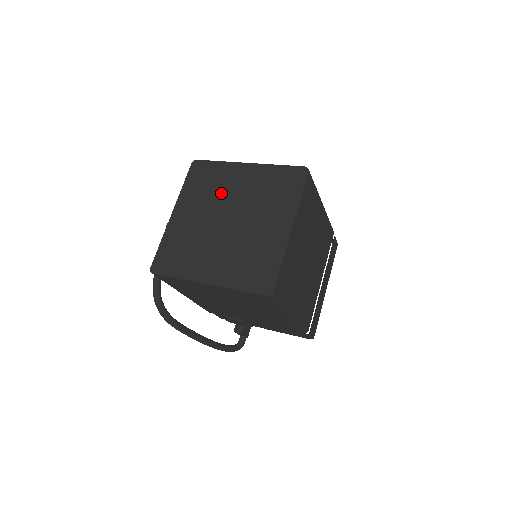
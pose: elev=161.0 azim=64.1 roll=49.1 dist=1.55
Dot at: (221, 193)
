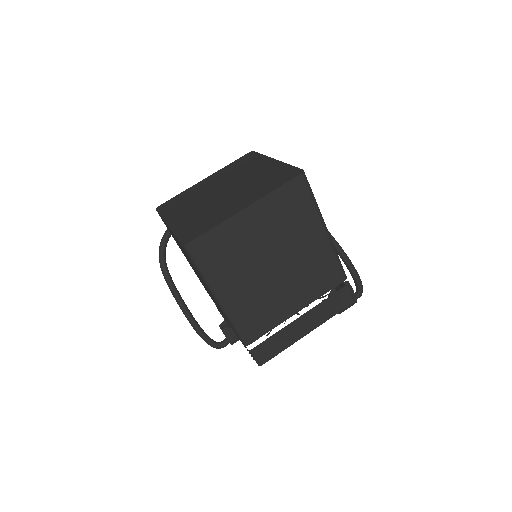
Dot at: (240, 174)
